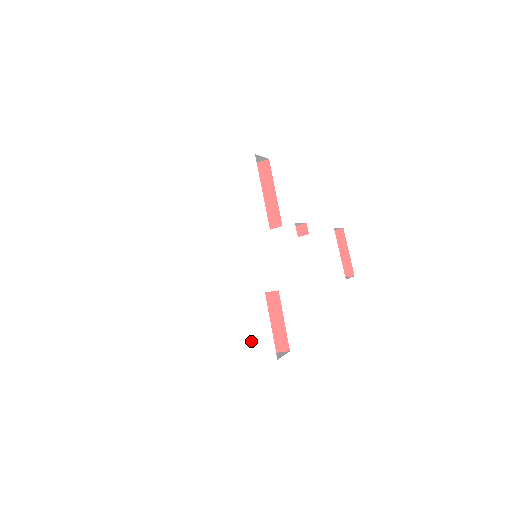
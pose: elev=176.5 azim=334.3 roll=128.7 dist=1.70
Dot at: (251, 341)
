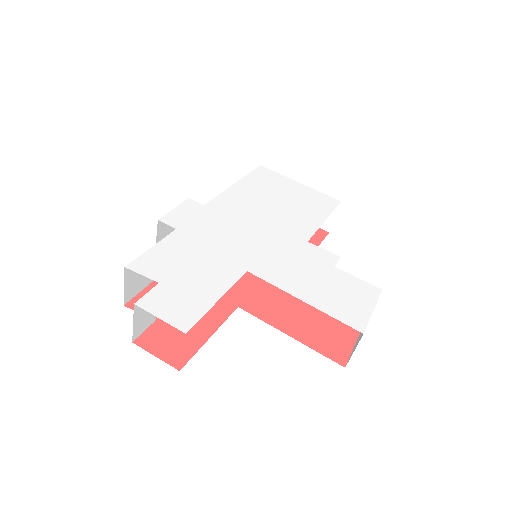
Dot at: (172, 291)
